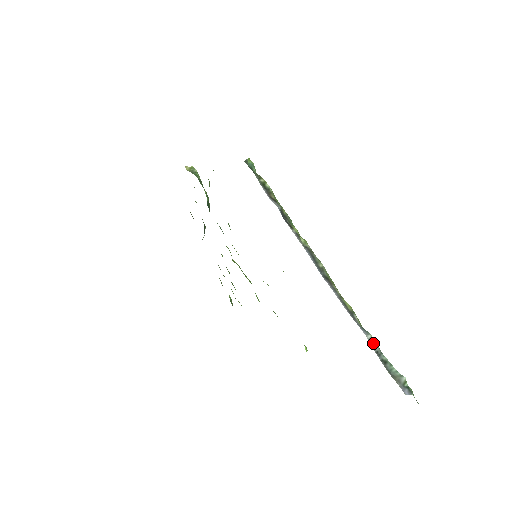
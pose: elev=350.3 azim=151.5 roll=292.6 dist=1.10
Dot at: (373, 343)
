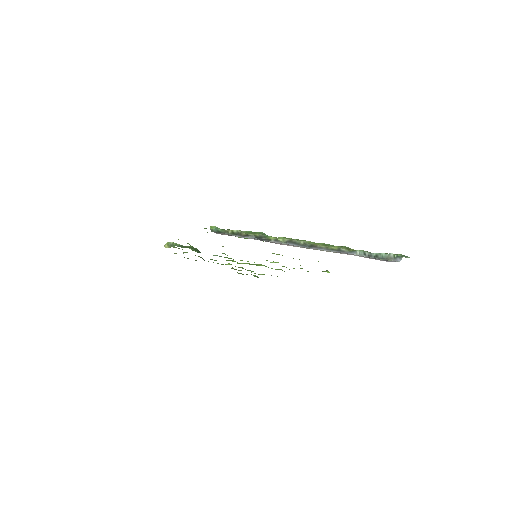
Dot at: (363, 253)
